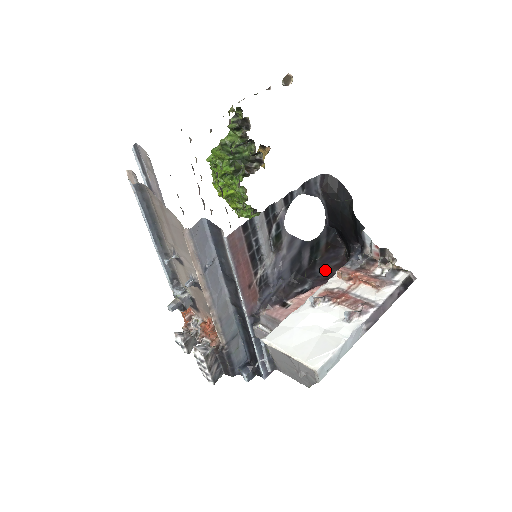
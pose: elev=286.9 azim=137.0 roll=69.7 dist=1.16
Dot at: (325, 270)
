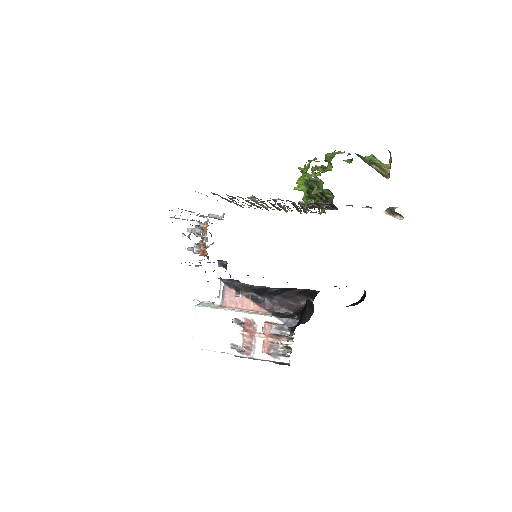
Dot at: (280, 301)
